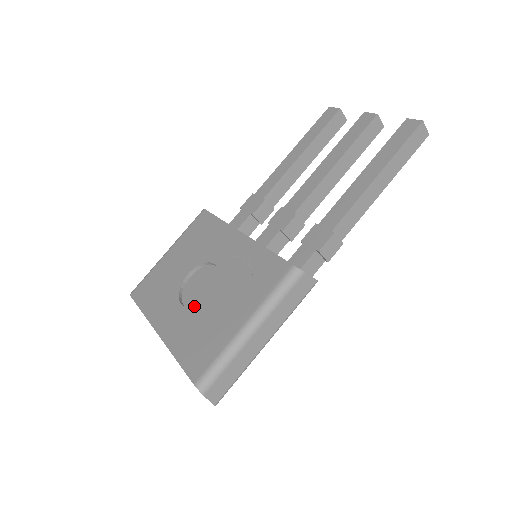
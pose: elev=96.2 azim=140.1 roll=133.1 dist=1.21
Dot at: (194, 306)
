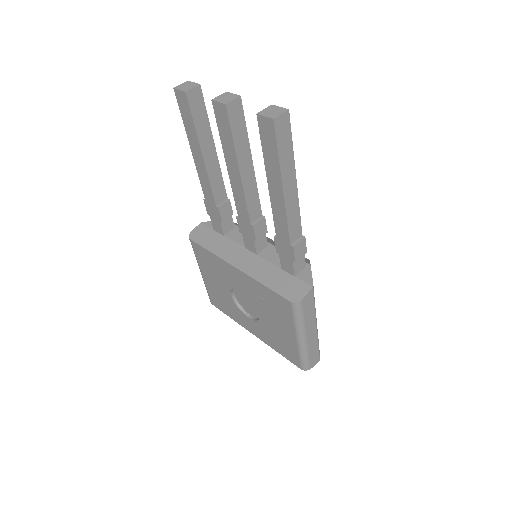
Dot at: (257, 321)
